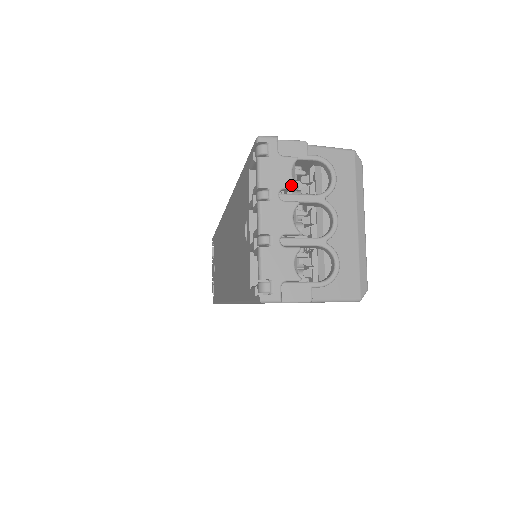
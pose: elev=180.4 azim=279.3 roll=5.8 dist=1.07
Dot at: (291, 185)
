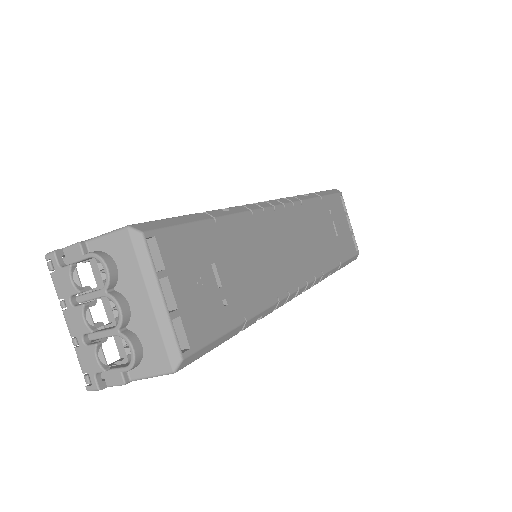
Dot at: (74, 292)
